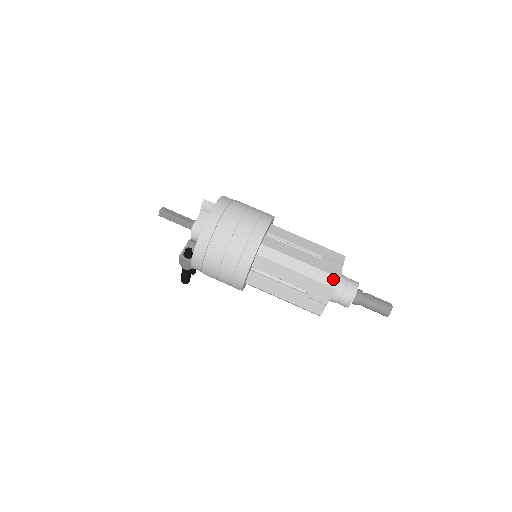
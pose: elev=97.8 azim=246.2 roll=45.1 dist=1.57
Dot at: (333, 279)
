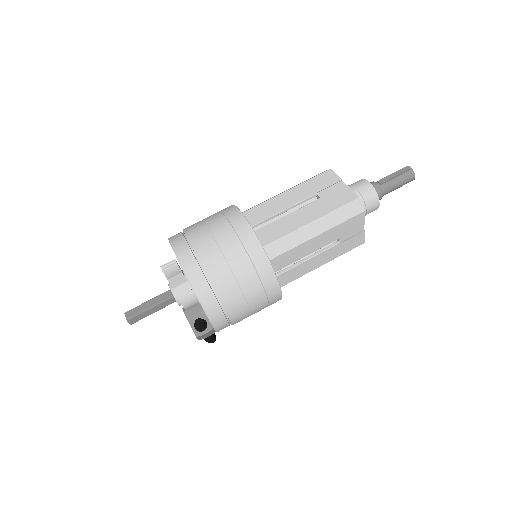
Dot at: (354, 205)
